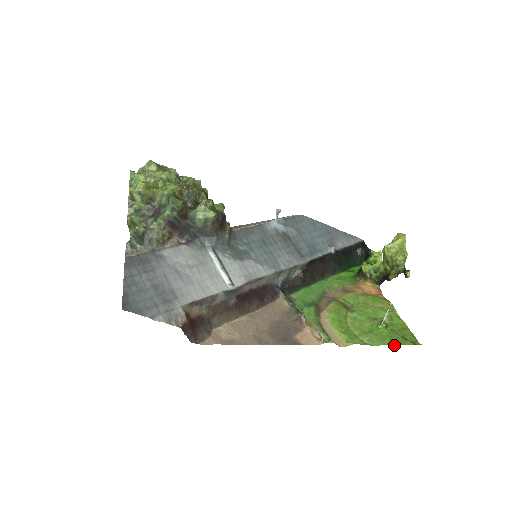
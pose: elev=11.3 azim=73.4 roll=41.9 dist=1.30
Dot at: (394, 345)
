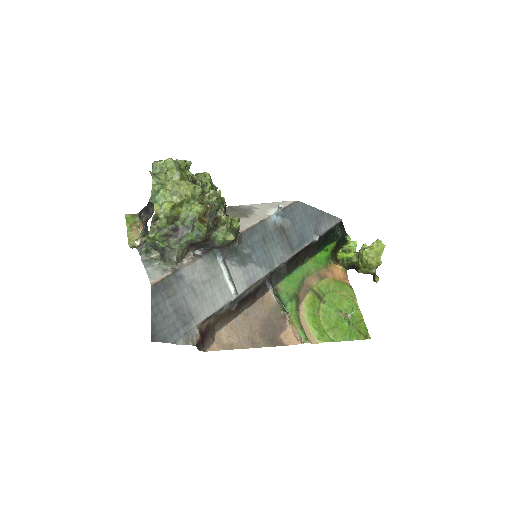
Dot at: (352, 340)
